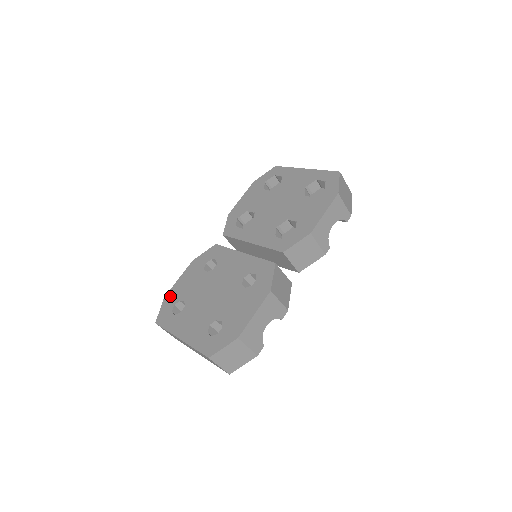
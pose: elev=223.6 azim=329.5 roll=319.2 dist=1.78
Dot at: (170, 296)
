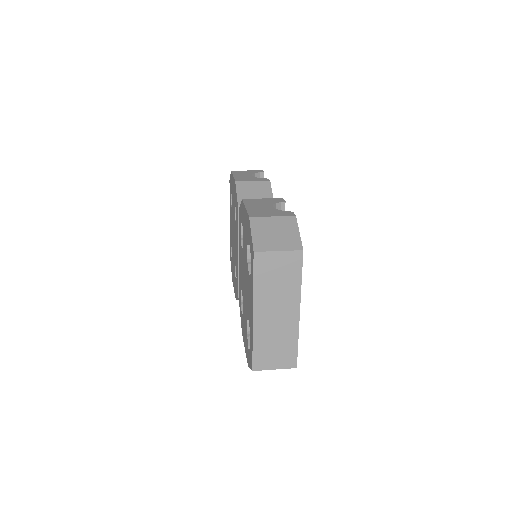
Dot at: (231, 179)
